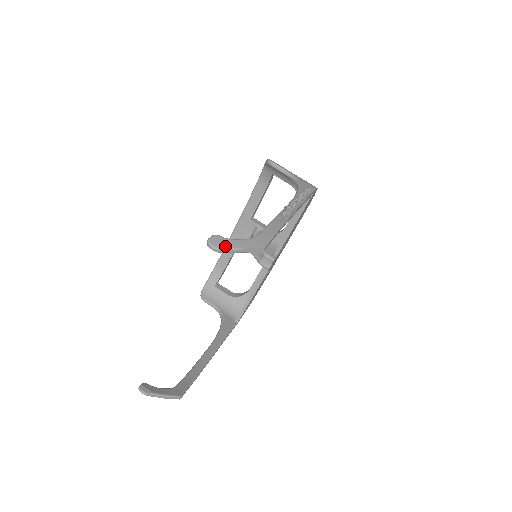
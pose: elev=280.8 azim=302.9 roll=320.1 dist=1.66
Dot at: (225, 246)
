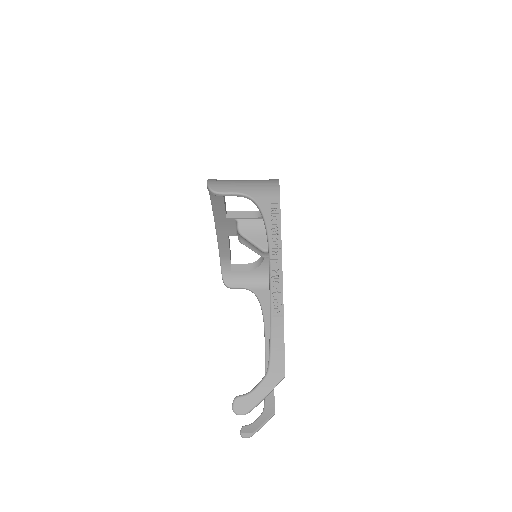
Dot at: (251, 406)
